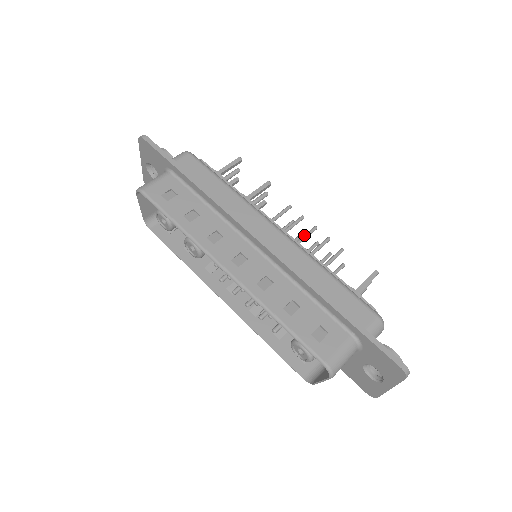
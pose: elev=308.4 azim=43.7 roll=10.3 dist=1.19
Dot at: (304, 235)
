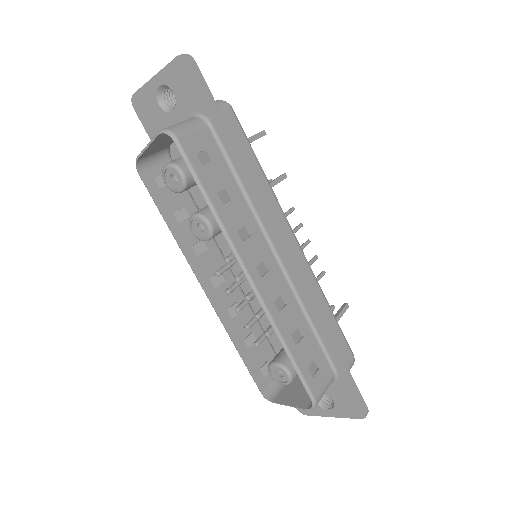
Dot at: (301, 247)
